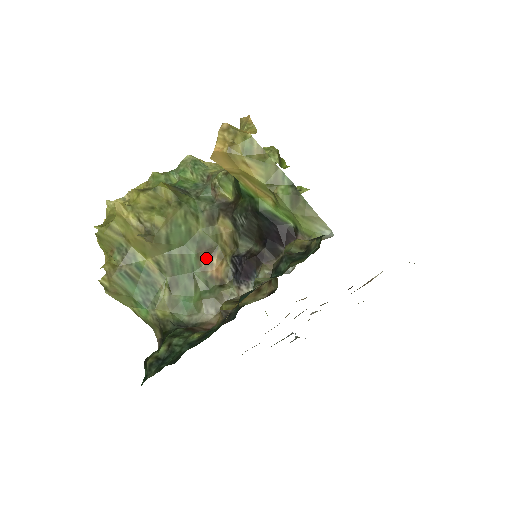
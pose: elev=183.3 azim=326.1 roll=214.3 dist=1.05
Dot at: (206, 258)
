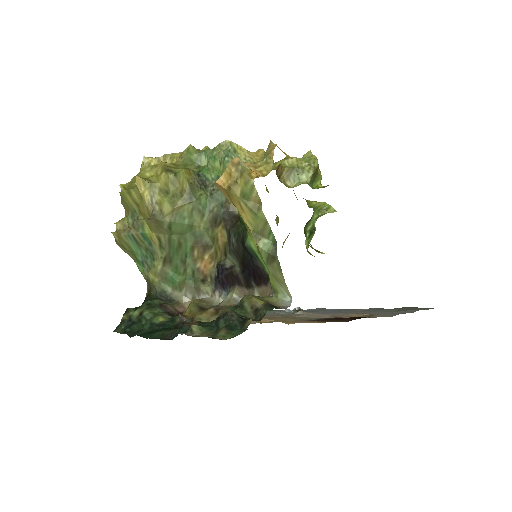
Dot at: (200, 252)
